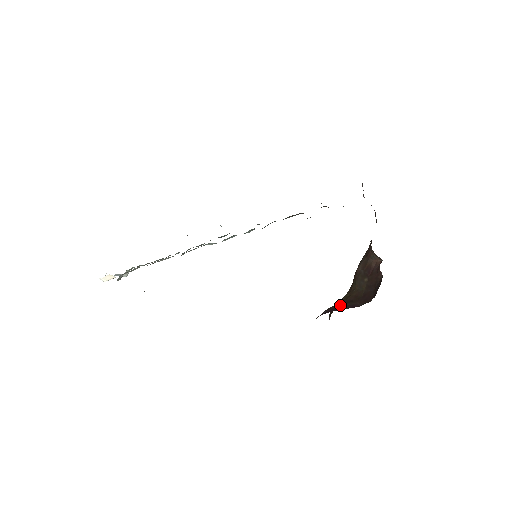
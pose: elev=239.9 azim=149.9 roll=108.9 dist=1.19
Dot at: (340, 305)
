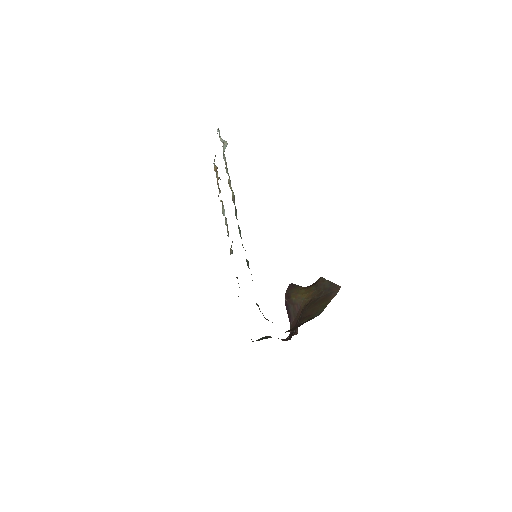
Dot at: (291, 308)
